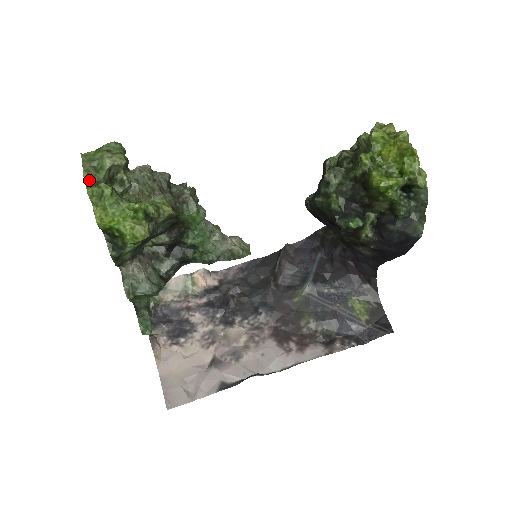
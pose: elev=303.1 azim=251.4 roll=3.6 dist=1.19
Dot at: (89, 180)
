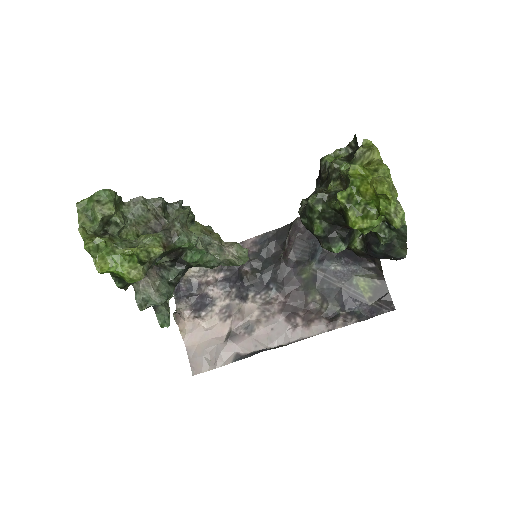
Dot at: (85, 234)
